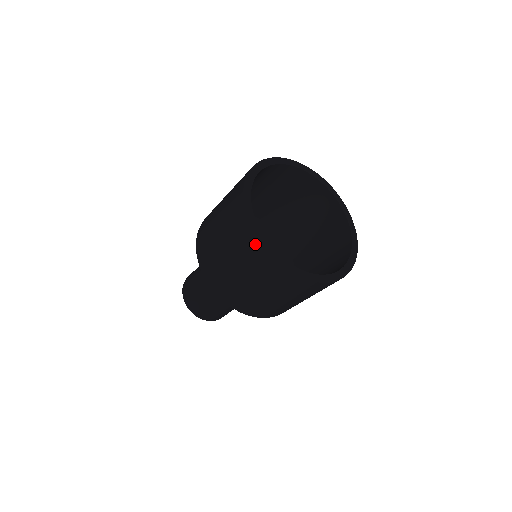
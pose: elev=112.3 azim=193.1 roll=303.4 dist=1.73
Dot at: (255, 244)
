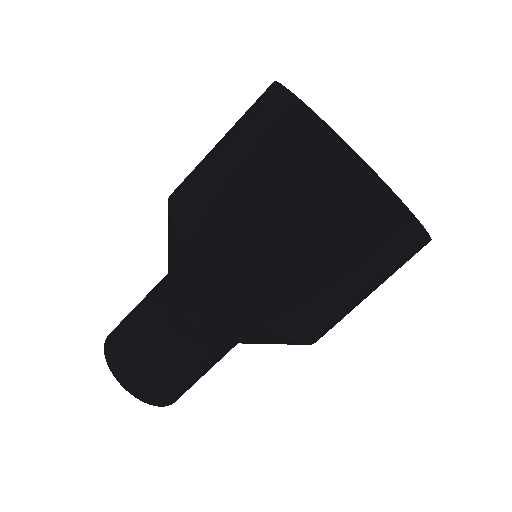
Dot at: (401, 220)
